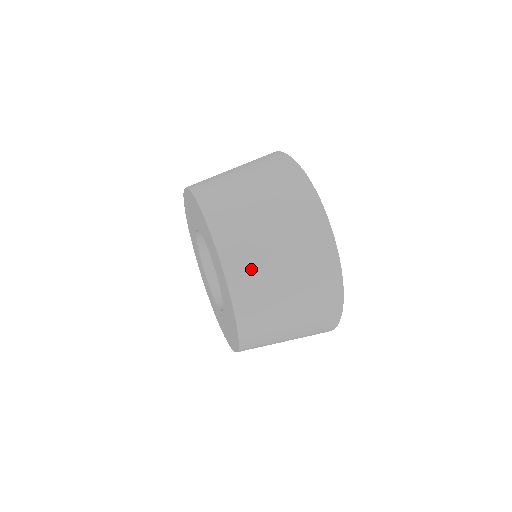
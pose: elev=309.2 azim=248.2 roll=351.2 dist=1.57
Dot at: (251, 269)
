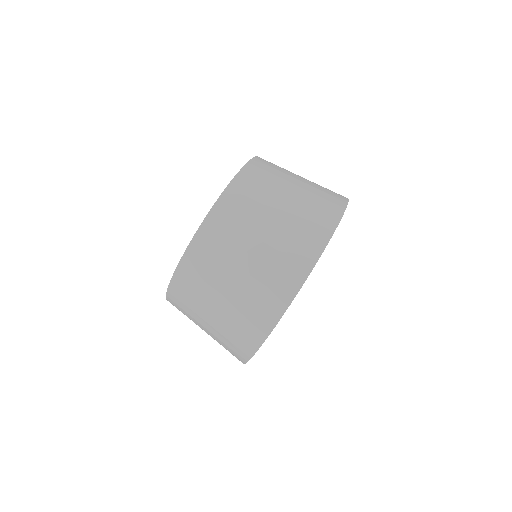
Dot at: occluded
